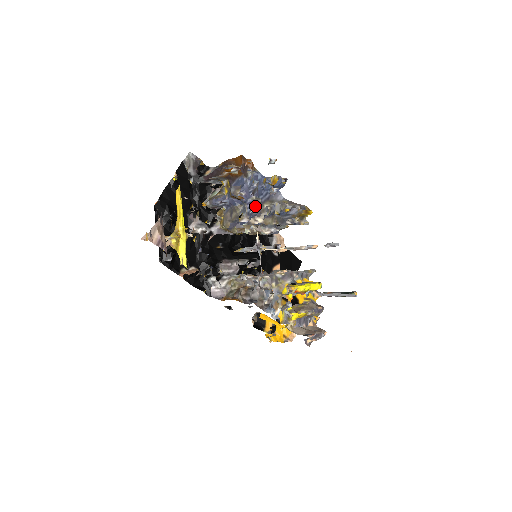
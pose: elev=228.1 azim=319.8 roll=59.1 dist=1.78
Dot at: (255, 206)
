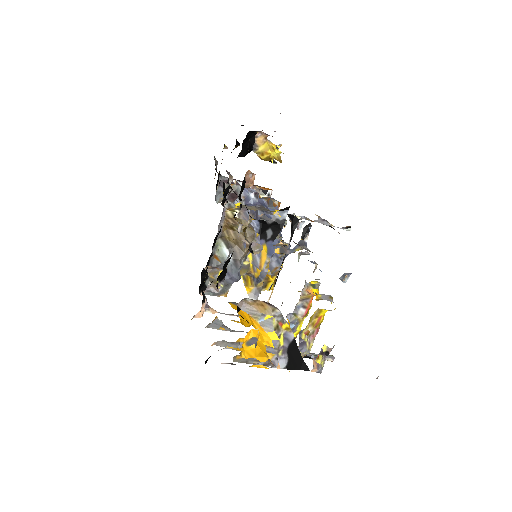
Dot at: occluded
